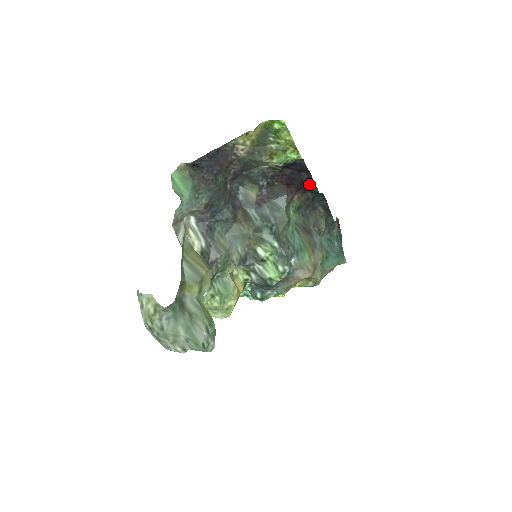
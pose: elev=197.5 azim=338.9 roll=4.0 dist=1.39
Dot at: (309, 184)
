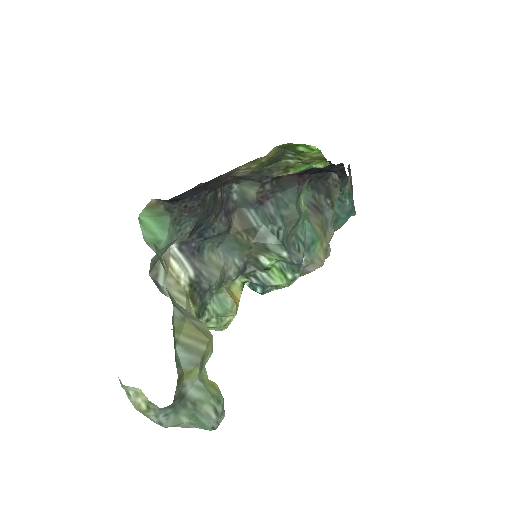
Dot at: occluded
